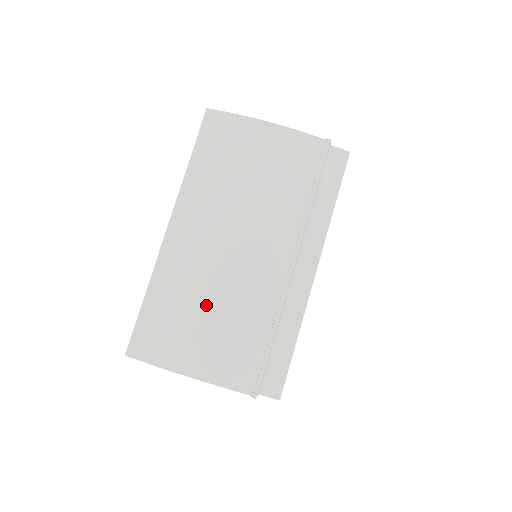
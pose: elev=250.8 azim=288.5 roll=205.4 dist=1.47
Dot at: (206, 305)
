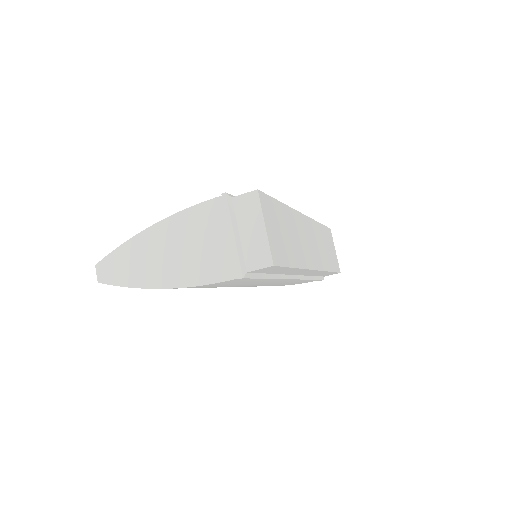
Dot at: occluded
